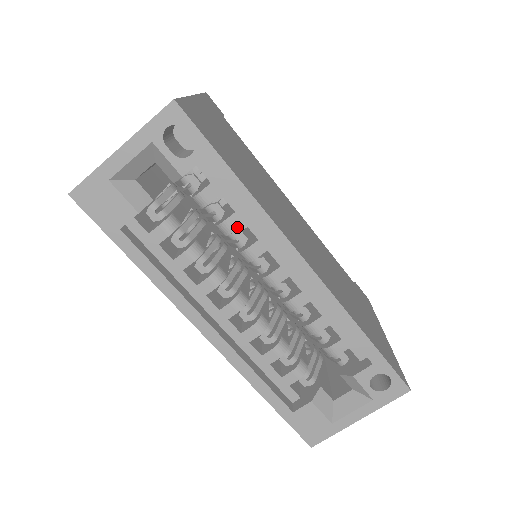
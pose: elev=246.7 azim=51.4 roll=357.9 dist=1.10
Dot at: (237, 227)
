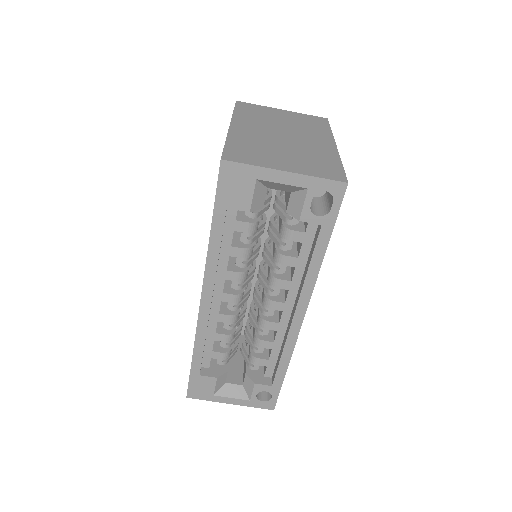
Dot at: (289, 265)
